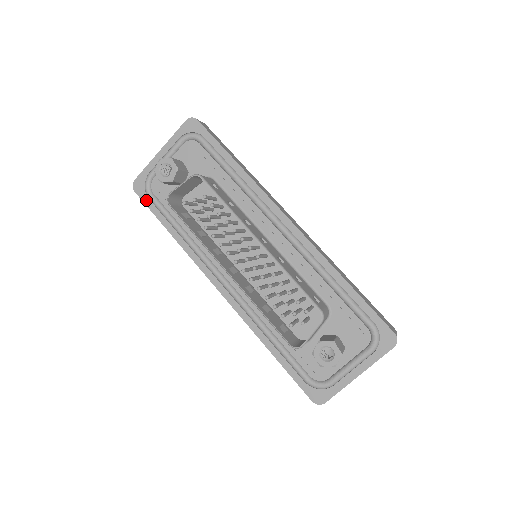
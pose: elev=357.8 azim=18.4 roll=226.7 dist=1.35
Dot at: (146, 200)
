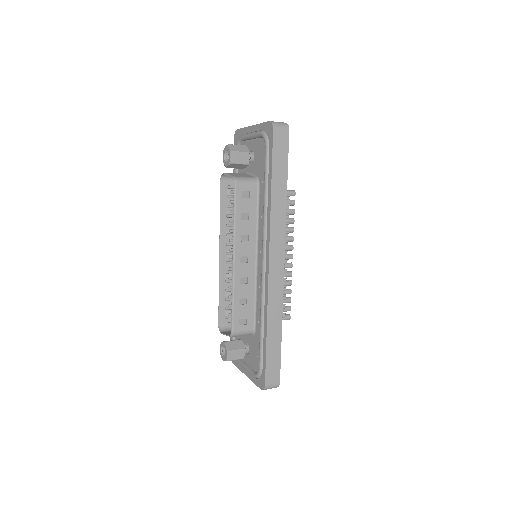
Dot at: occluded
